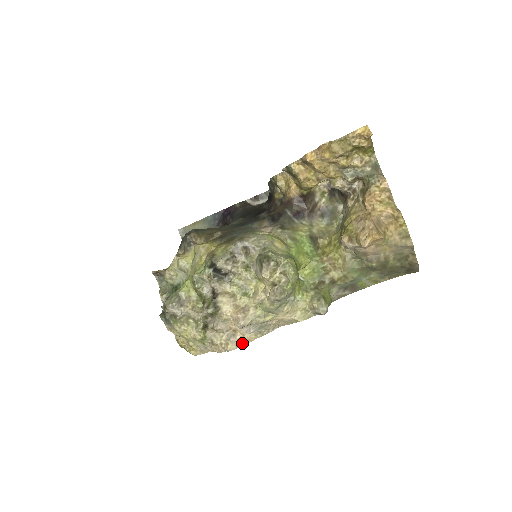
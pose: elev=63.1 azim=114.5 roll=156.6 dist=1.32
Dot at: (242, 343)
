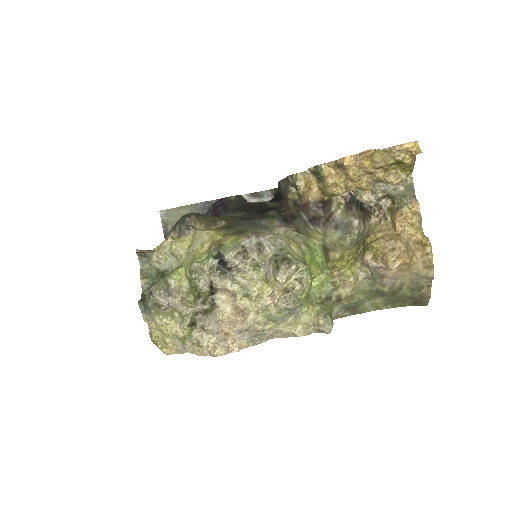
Dot at: (232, 350)
